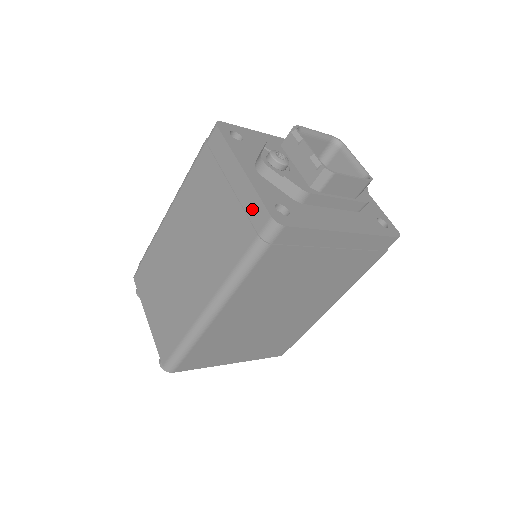
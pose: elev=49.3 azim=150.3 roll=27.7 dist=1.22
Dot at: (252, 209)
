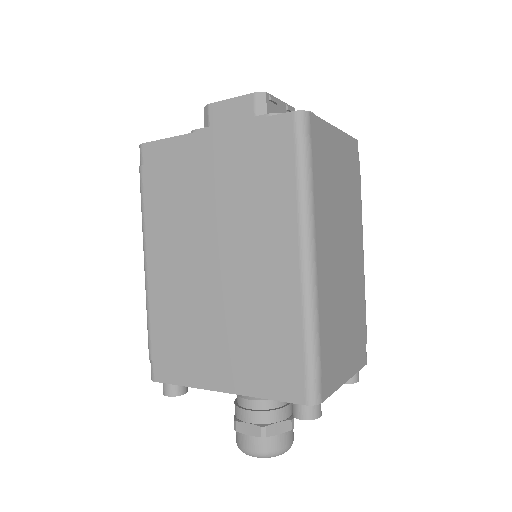
Dot at: occluded
